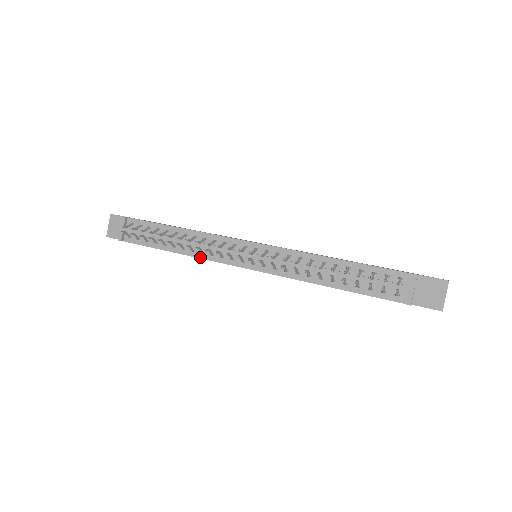
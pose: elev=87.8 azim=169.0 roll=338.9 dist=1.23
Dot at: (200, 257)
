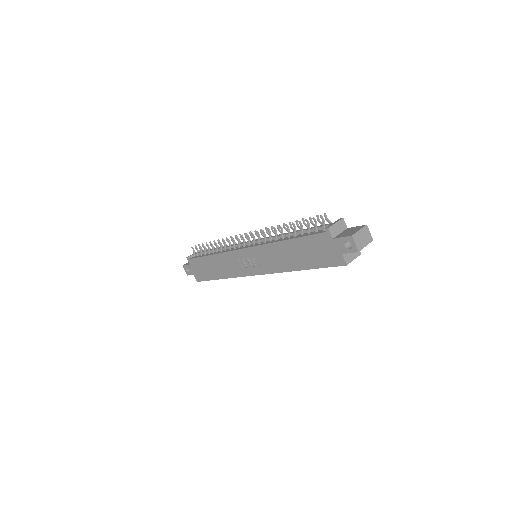
Dot at: (222, 252)
